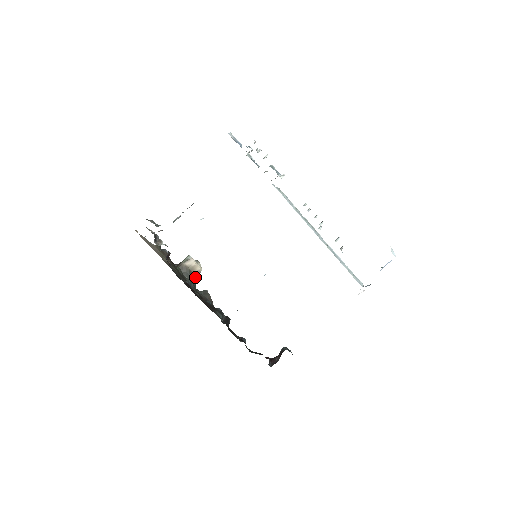
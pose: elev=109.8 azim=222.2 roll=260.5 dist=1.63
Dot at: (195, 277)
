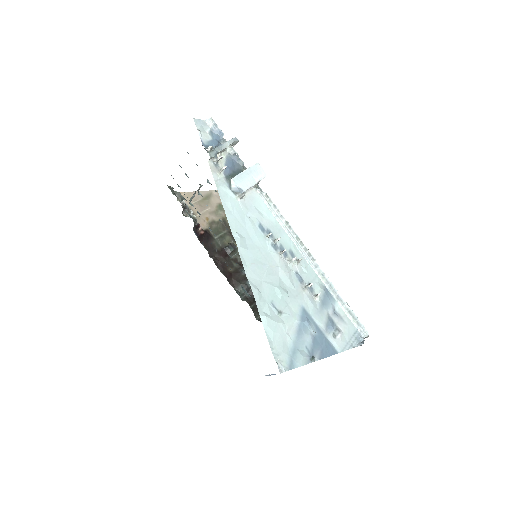
Dot at: occluded
